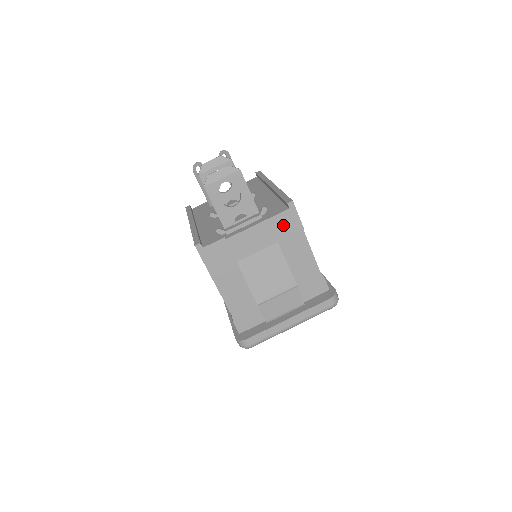
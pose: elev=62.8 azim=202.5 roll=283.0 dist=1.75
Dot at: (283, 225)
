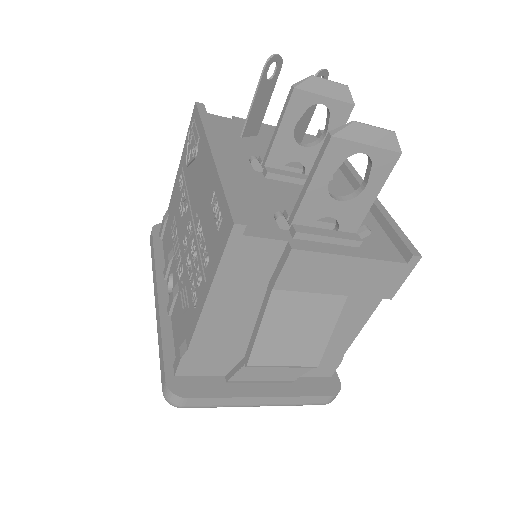
Dot at: (377, 279)
